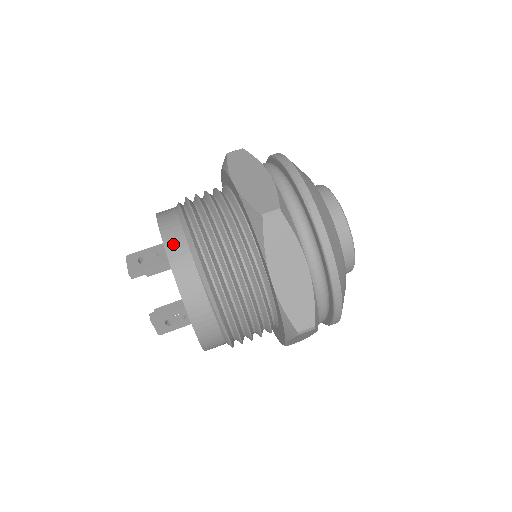
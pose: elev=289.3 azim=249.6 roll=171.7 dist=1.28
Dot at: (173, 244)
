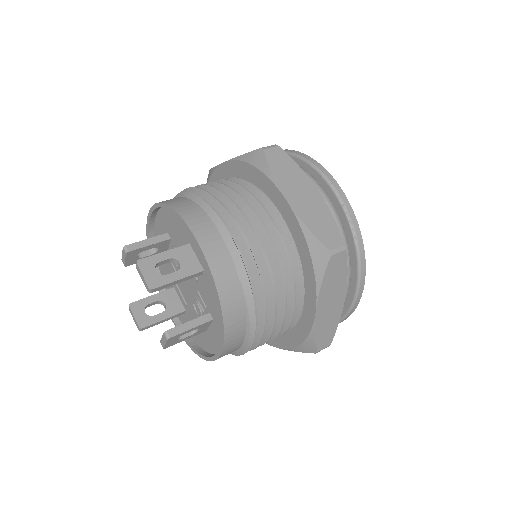
Dot at: (219, 265)
